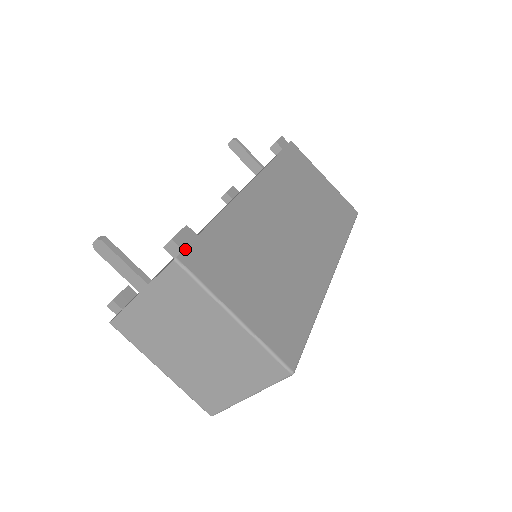
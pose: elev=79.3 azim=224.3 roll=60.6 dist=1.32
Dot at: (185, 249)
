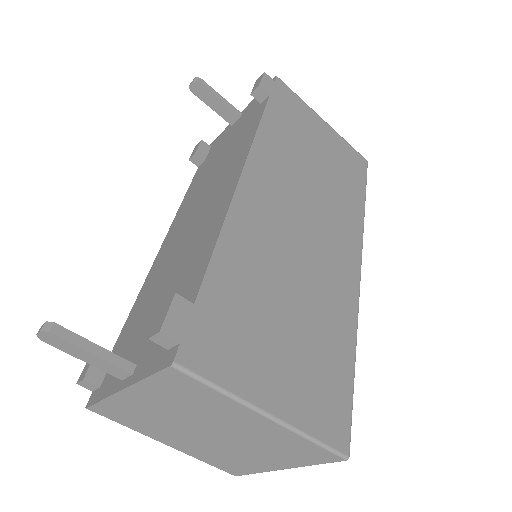
Dot at: (182, 339)
